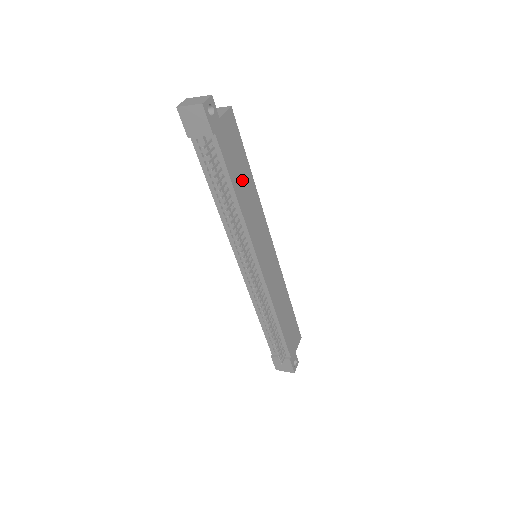
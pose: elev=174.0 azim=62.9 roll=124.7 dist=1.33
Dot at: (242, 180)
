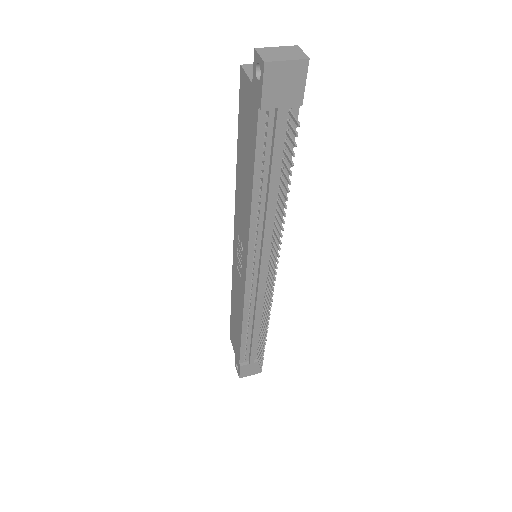
Dot at: occluded
